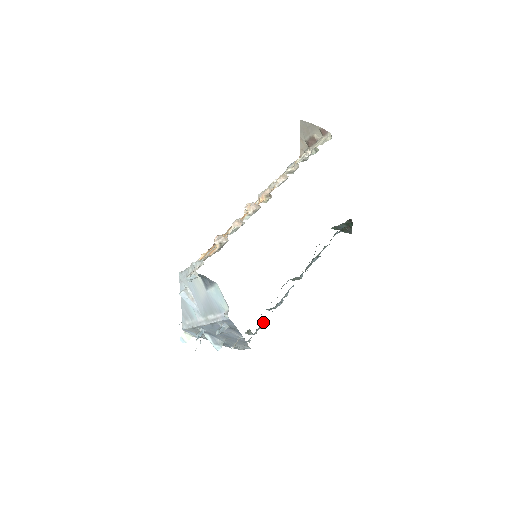
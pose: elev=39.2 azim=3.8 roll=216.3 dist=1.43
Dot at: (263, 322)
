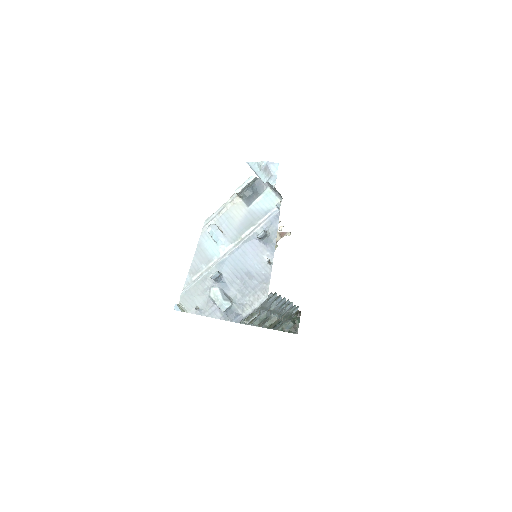
Dot at: (265, 306)
